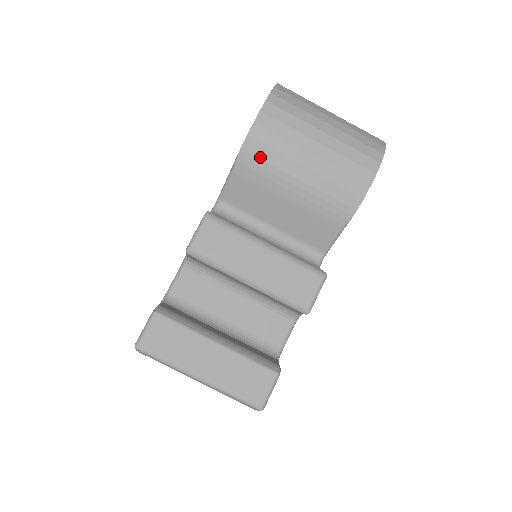
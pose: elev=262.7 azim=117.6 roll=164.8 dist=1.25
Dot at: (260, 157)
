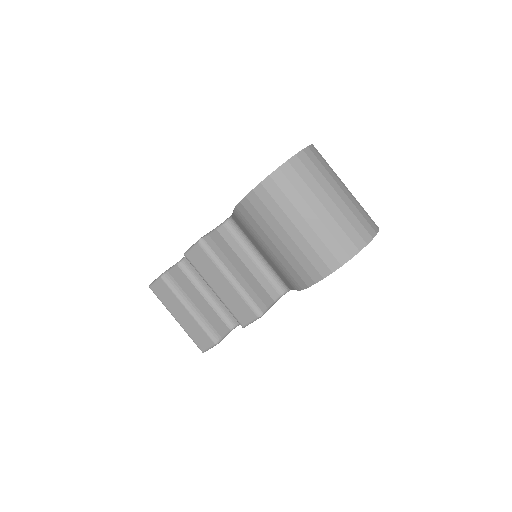
Dot at: (247, 219)
